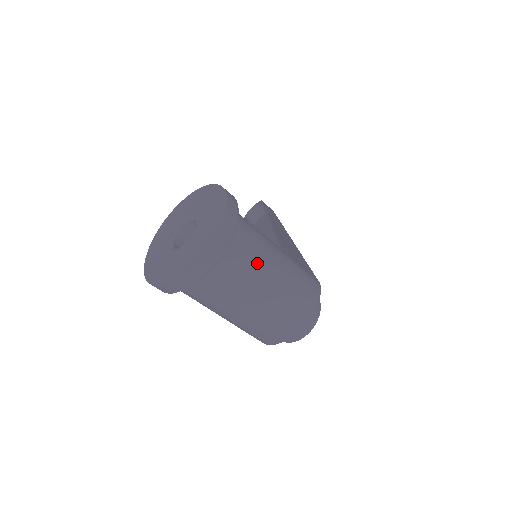
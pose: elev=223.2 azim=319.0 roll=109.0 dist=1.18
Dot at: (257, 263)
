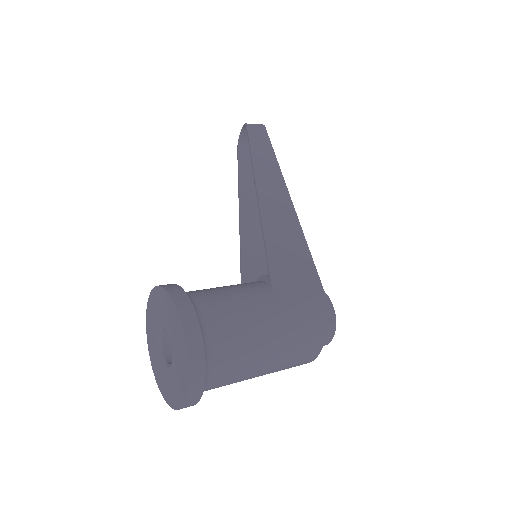
Dot at: (246, 351)
